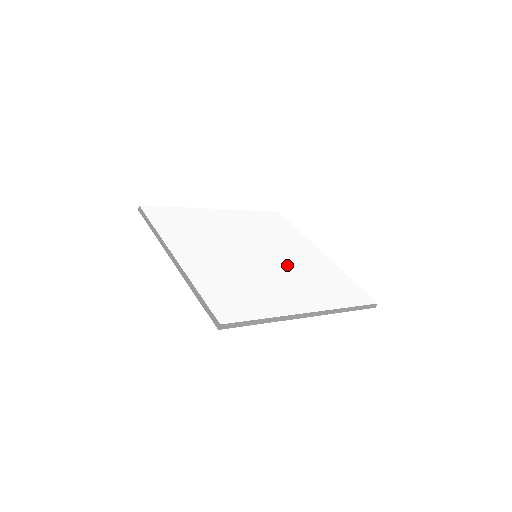
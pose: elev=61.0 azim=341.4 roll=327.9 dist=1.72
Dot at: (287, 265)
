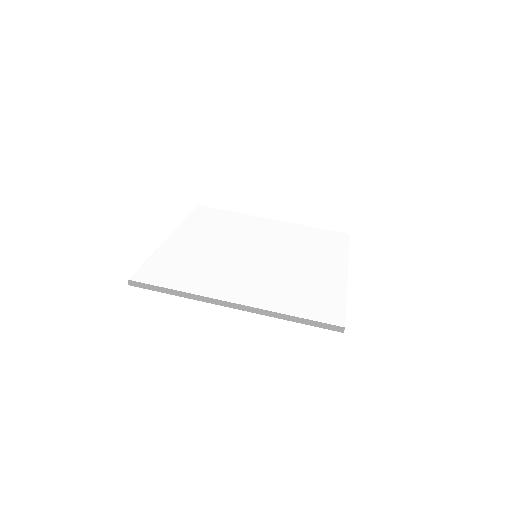
Dot at: (276, 268)
